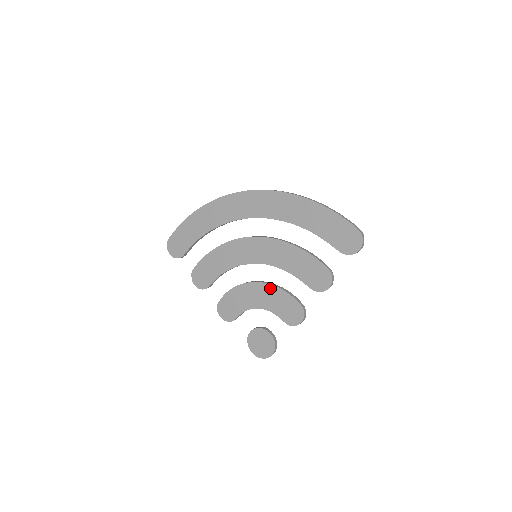
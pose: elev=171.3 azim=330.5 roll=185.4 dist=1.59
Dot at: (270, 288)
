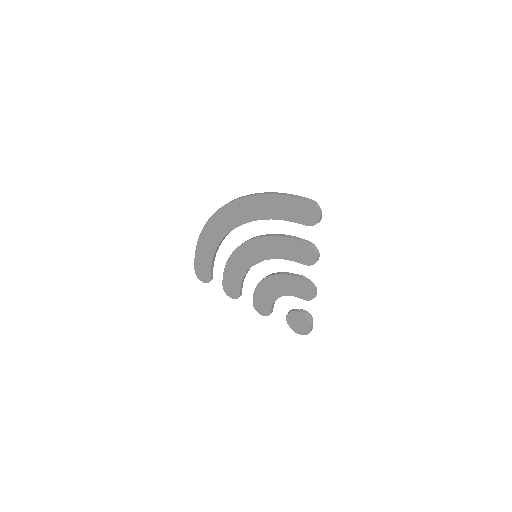
Dot at: (278, 277)
